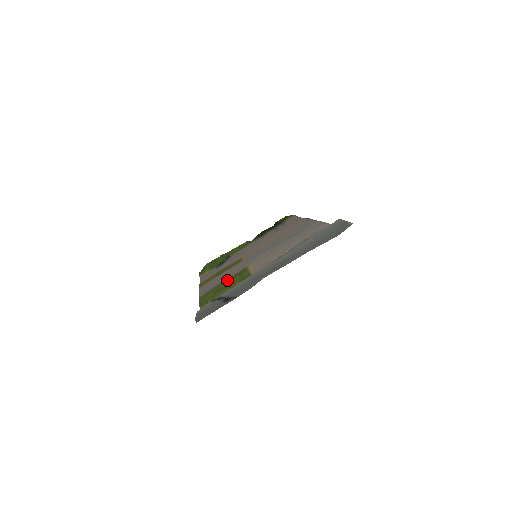
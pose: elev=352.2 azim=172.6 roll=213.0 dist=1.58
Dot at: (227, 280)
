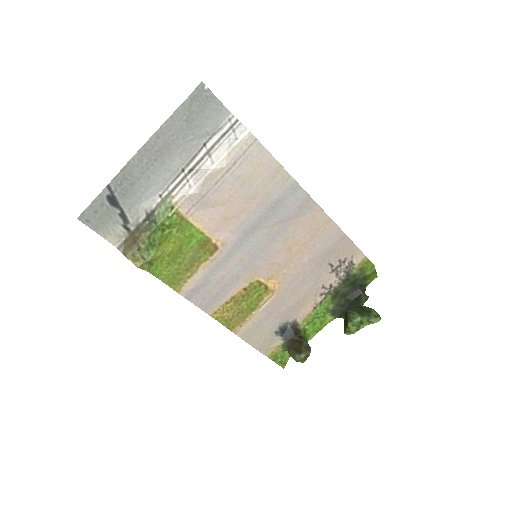
Dot at: (193, 258)
